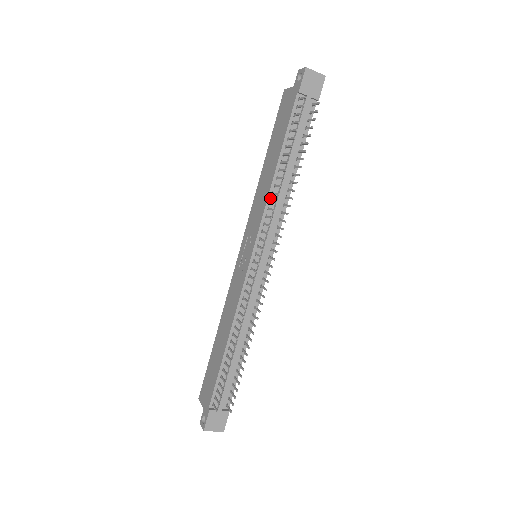
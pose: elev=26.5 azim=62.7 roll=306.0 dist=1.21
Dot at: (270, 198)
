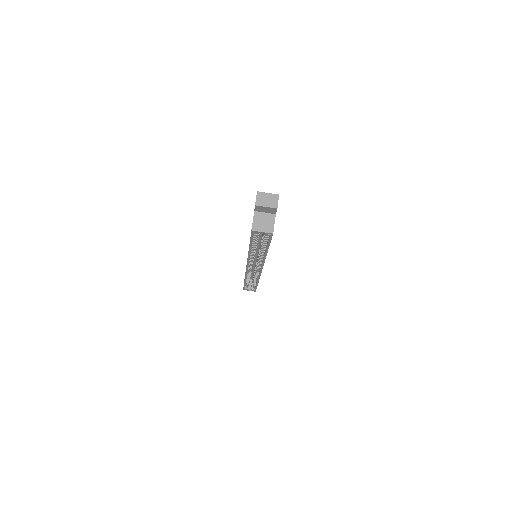
Dot at: occluded
